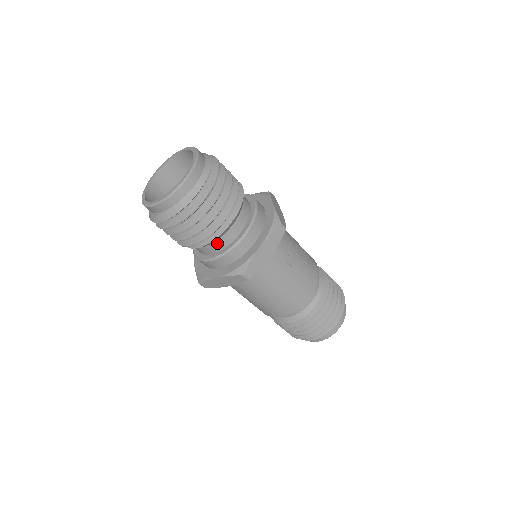
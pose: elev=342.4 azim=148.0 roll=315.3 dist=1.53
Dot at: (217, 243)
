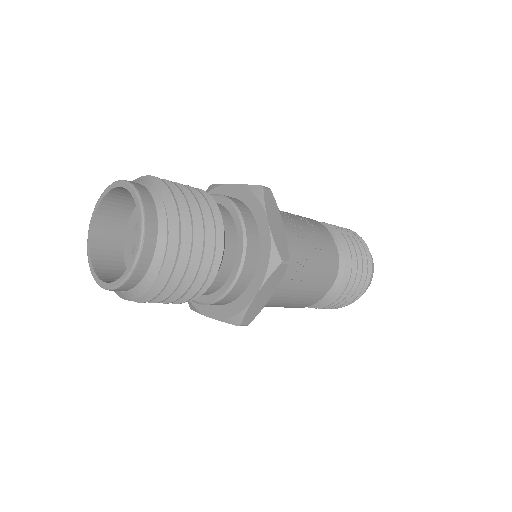
Dot at: occluded
